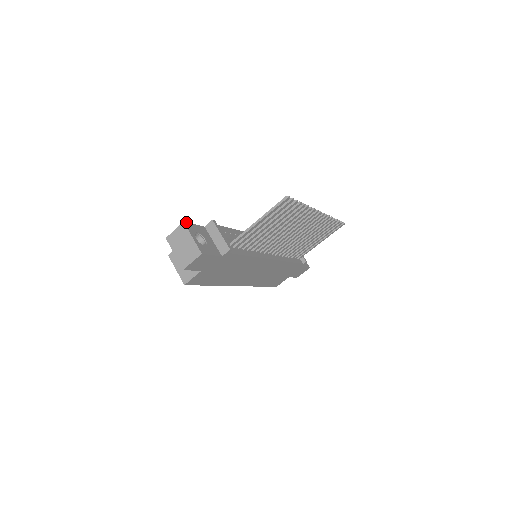
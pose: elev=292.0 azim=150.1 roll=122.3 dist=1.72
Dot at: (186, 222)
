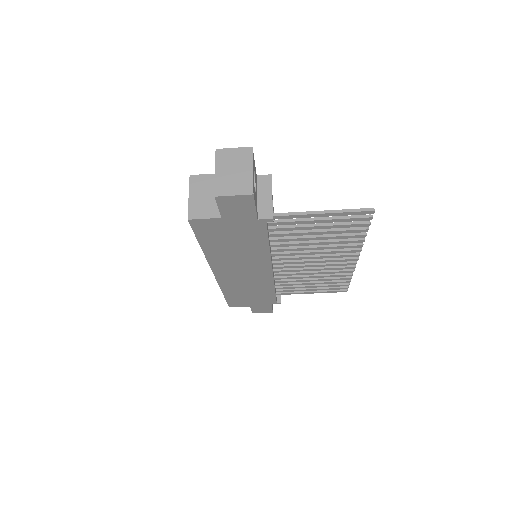
Dot at: occluded
